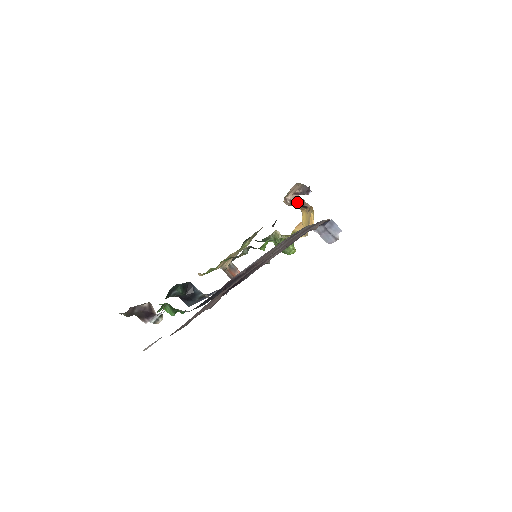
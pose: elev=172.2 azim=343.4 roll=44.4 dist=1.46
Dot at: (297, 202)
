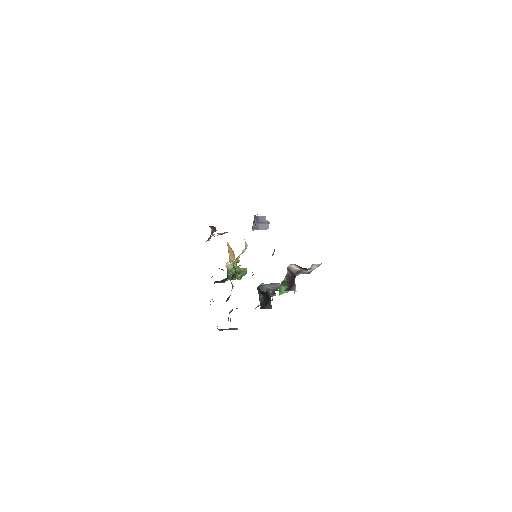
Dot at: occluded
